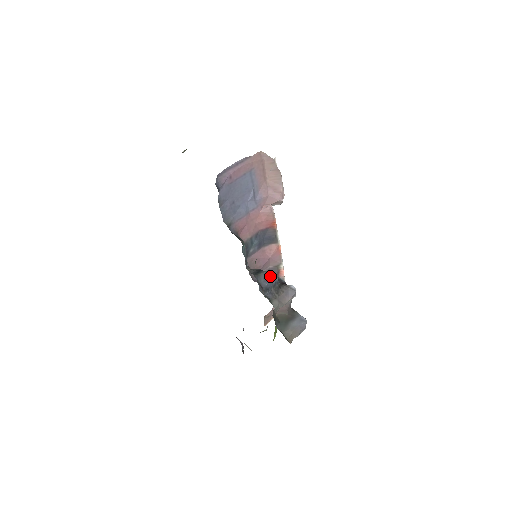
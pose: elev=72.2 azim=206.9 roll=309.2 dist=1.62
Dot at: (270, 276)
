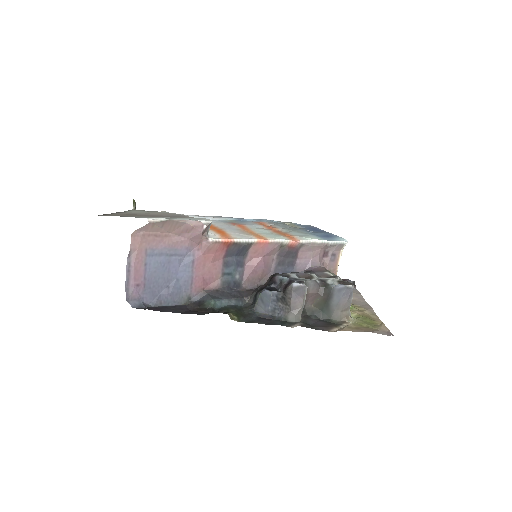
Dot at: (266, 296)
